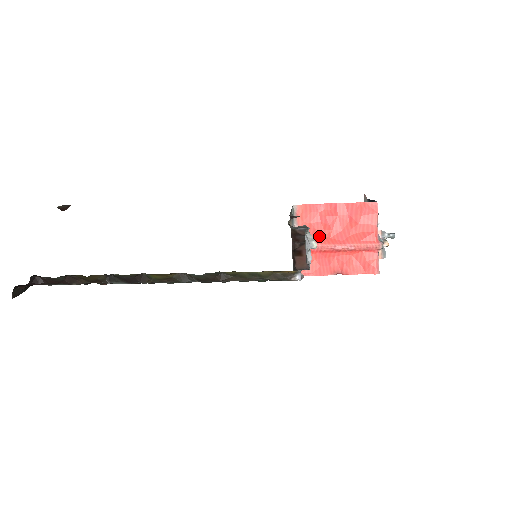
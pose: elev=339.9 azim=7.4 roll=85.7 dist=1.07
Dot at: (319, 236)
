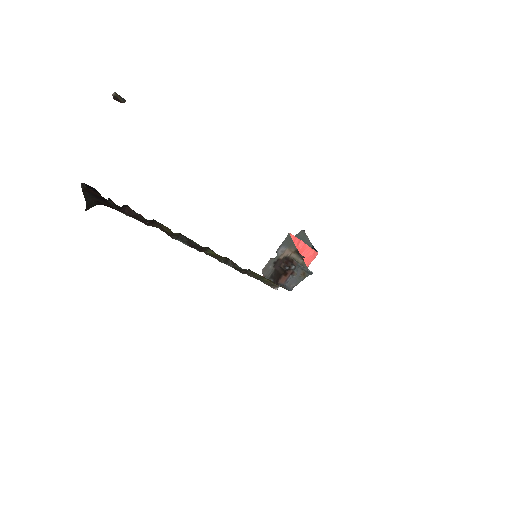
Dot at: occluded
